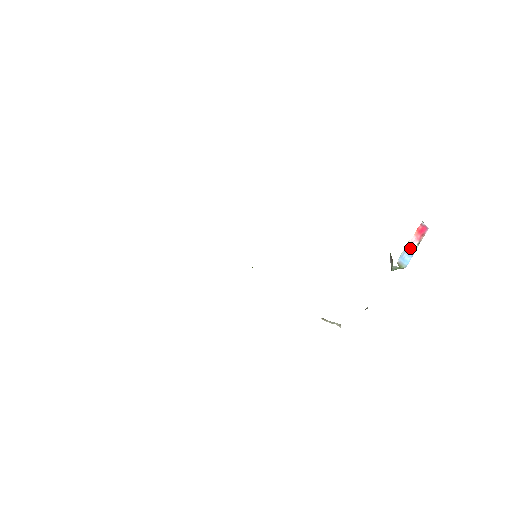
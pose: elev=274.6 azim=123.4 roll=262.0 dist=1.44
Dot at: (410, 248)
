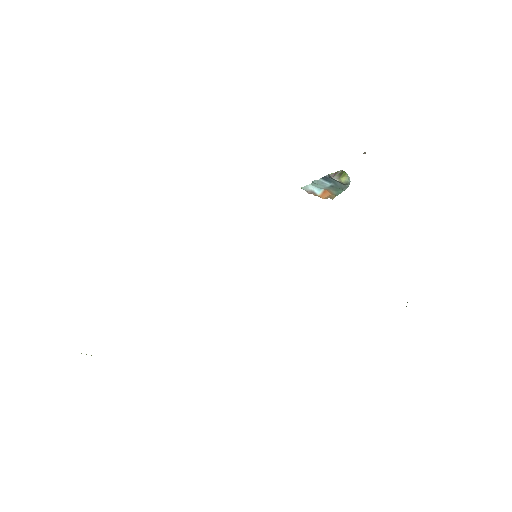
Dot at: occluded
